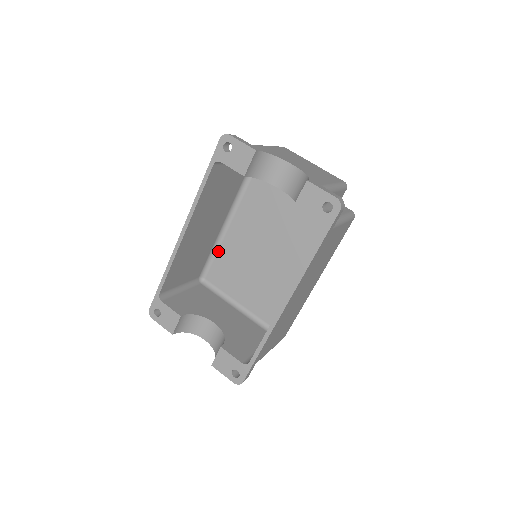
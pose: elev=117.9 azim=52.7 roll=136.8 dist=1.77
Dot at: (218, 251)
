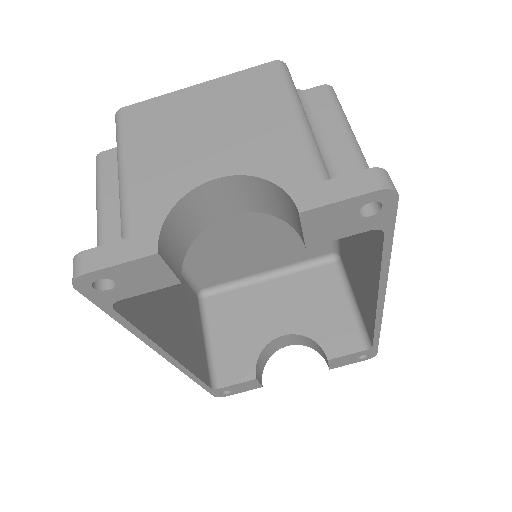
Dot at: (187, 266)
